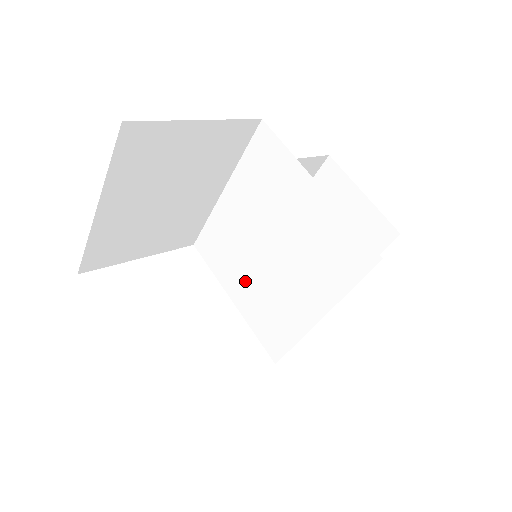
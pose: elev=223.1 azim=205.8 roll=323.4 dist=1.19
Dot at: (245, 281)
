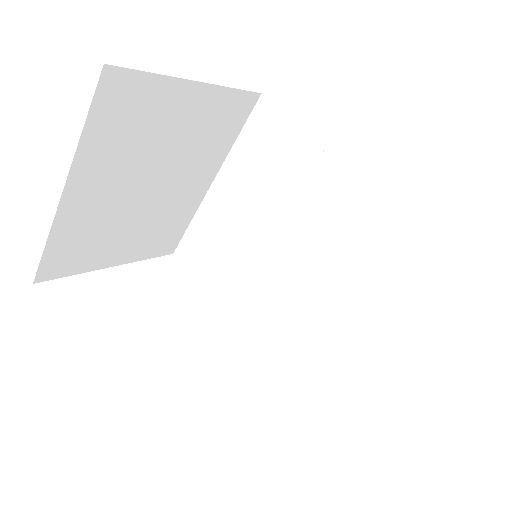
Dot at: (240, 290)
